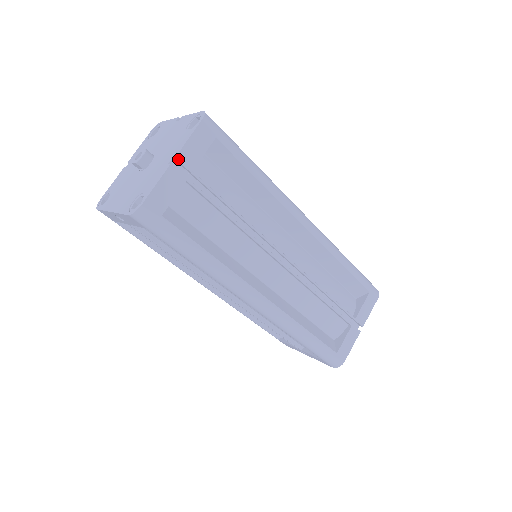
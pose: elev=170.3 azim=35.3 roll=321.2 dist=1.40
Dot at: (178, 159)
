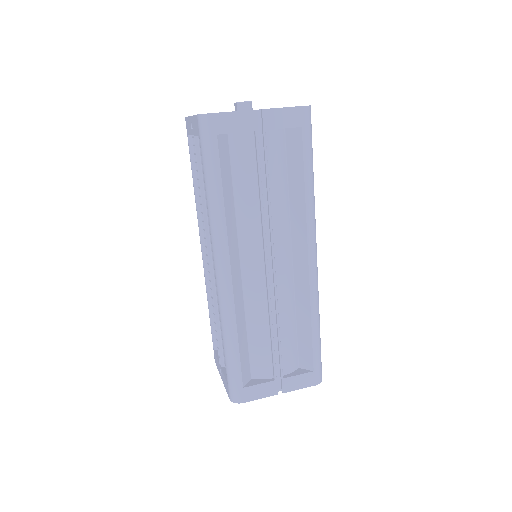
Dot at: (263, 112)
